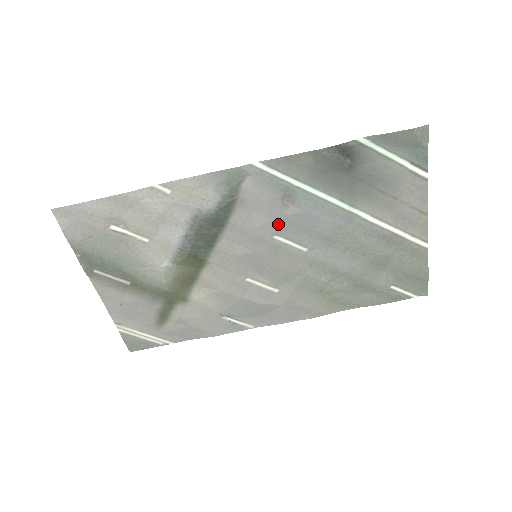
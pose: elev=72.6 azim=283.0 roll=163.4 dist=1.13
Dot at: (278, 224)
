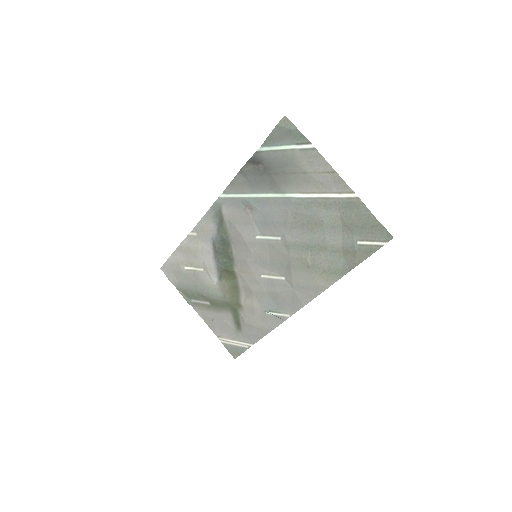
Dot at: (253, 227)
